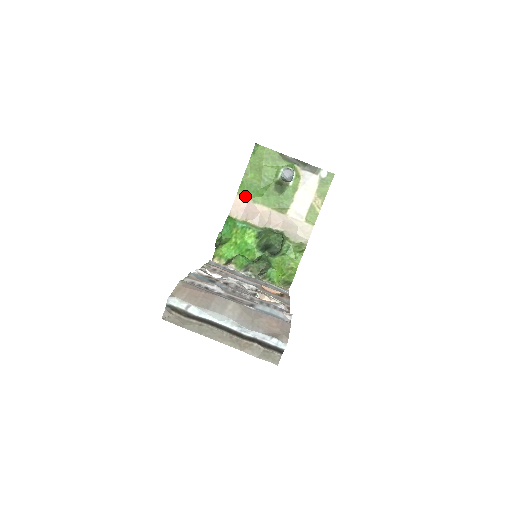
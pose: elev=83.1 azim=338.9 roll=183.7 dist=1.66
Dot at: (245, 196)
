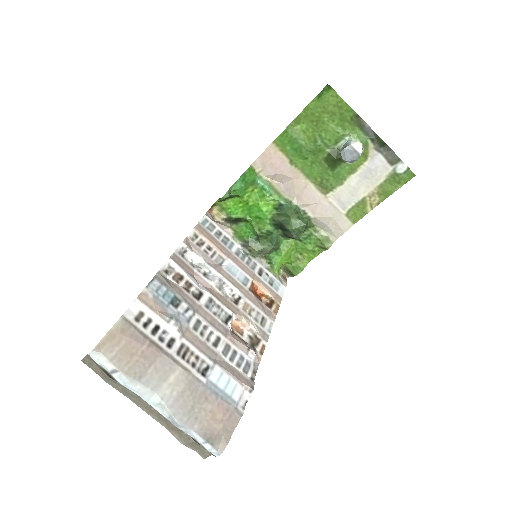
Dot at: (282, 150)
